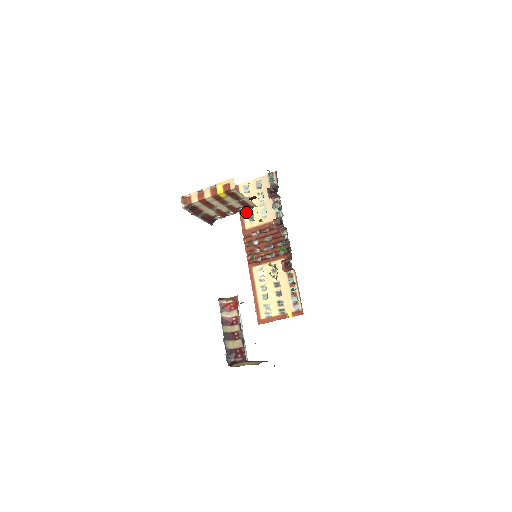
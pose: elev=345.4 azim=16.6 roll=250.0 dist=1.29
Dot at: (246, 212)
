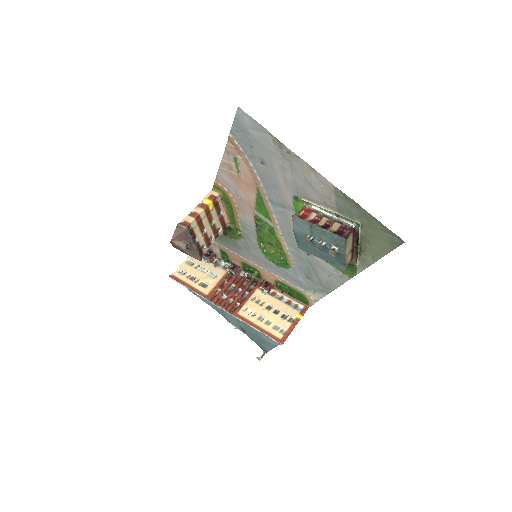
Dot at: (196, 285)
